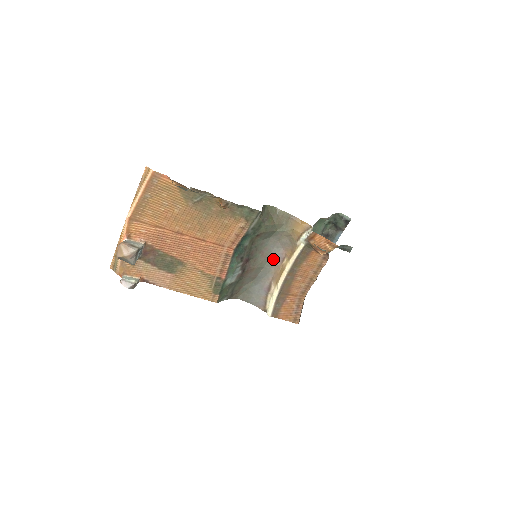
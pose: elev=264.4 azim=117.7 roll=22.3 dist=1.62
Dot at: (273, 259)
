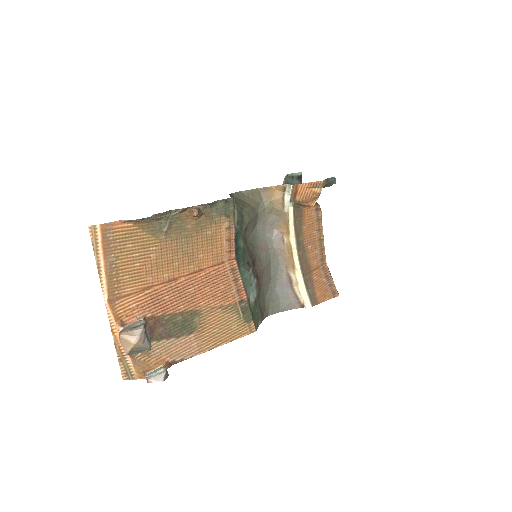
Dot at: (273, 247)
